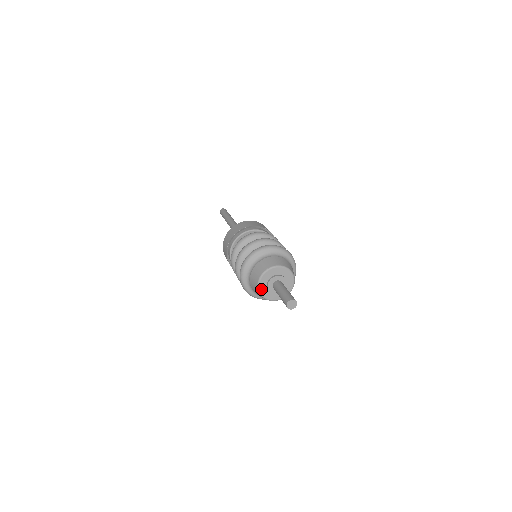
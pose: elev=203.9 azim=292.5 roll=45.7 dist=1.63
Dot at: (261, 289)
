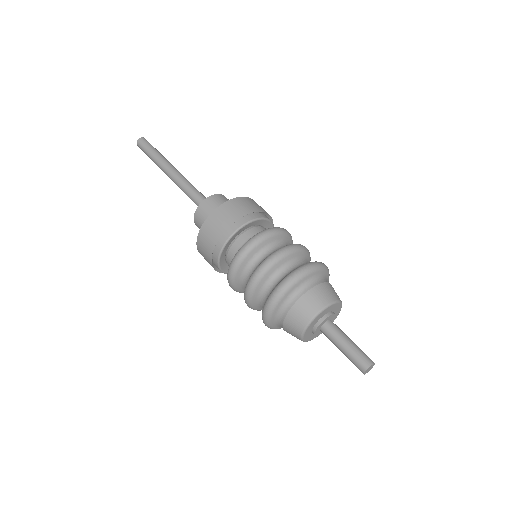
Dot at: (309, 327)
